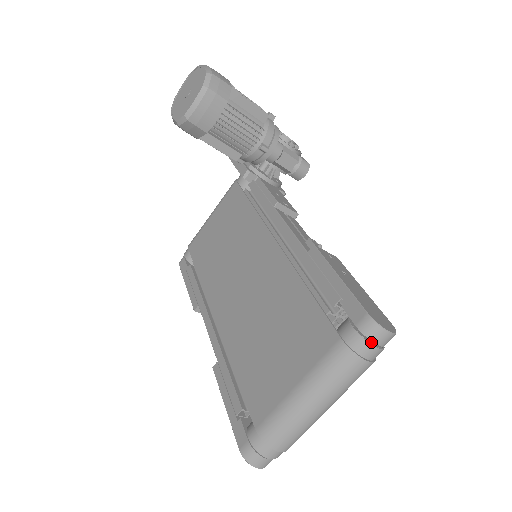
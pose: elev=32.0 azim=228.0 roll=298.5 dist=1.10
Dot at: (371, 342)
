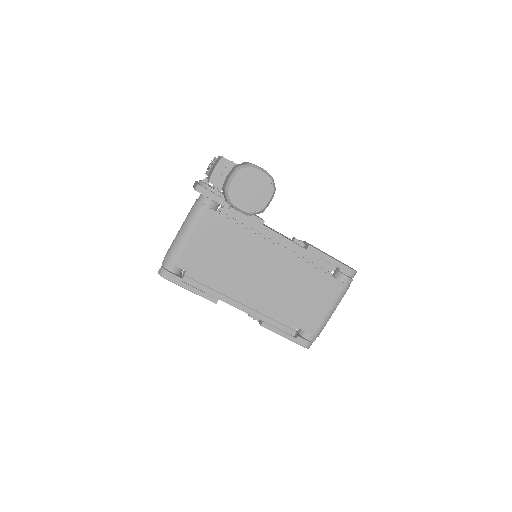
Dot at: (351, 278)
